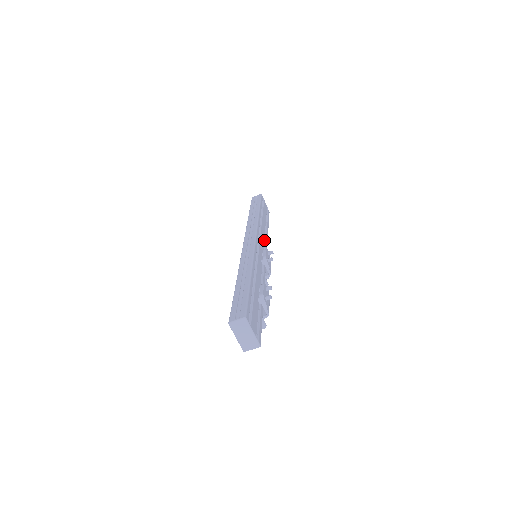
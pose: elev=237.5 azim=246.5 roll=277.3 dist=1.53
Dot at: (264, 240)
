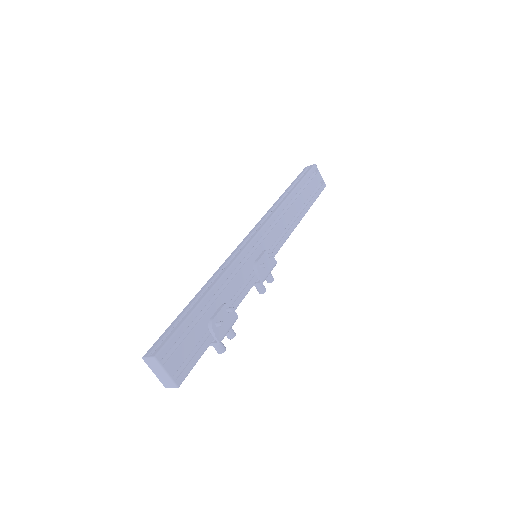
Dot at: (288, 230)
